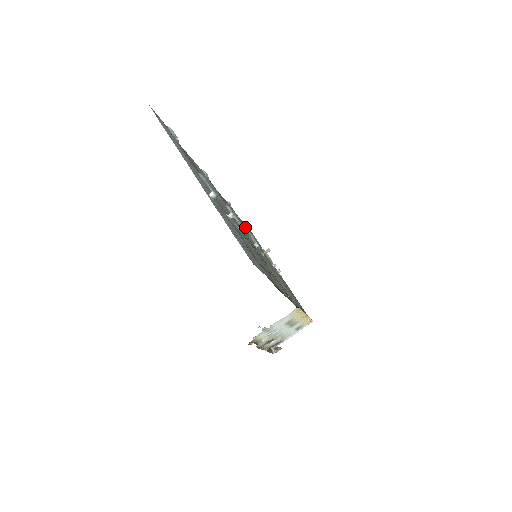
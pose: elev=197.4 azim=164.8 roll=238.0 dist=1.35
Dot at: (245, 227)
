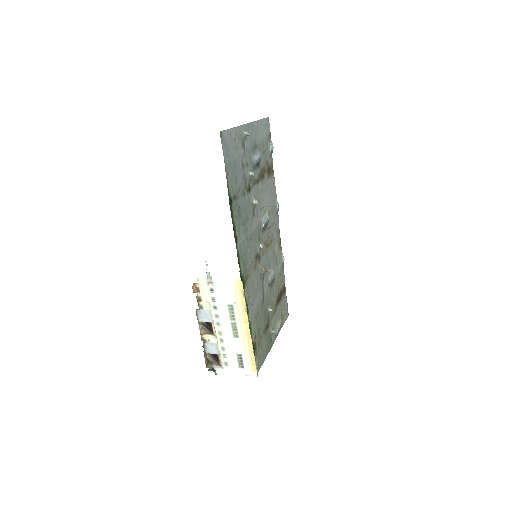
Dot at: (277, 274)
